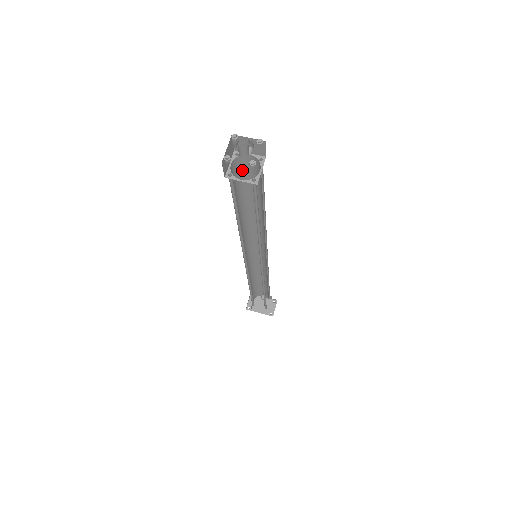
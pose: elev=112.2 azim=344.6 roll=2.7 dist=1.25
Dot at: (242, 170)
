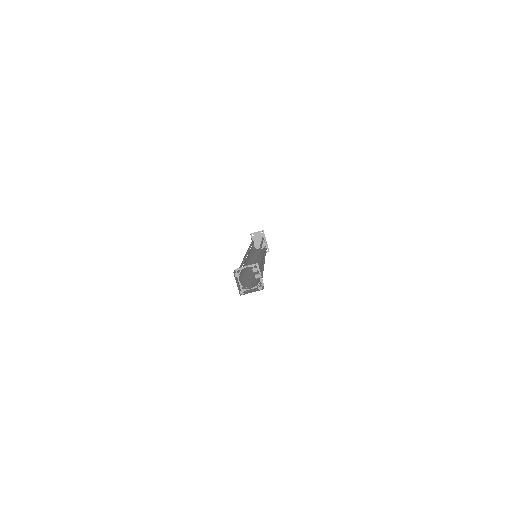
Dot at: occluded
